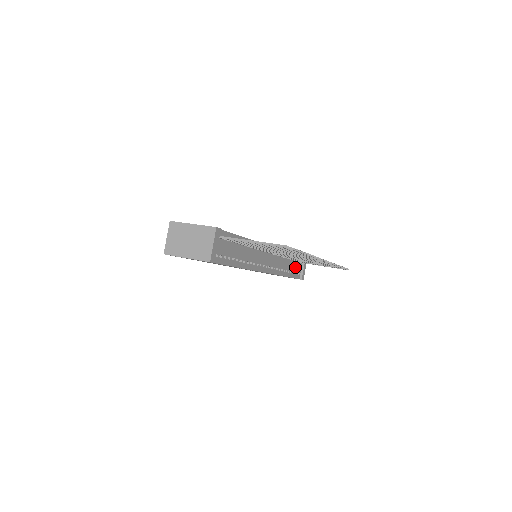
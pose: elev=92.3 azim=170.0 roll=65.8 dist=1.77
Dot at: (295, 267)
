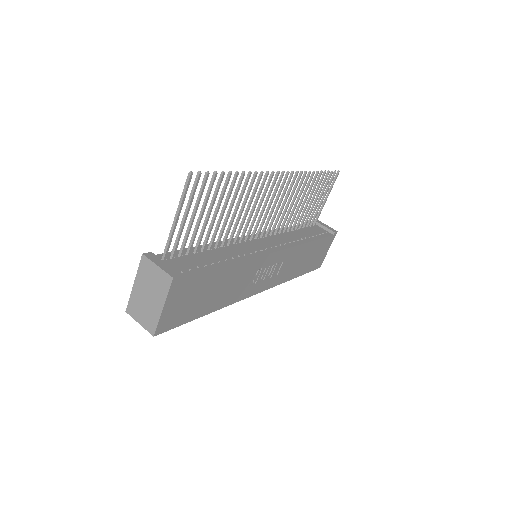
Dot at: (312, 231)
